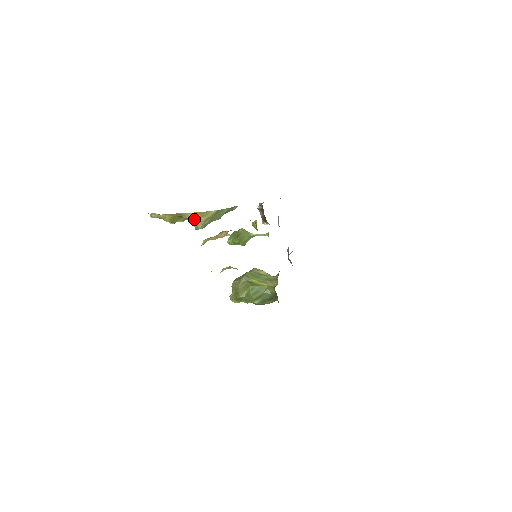
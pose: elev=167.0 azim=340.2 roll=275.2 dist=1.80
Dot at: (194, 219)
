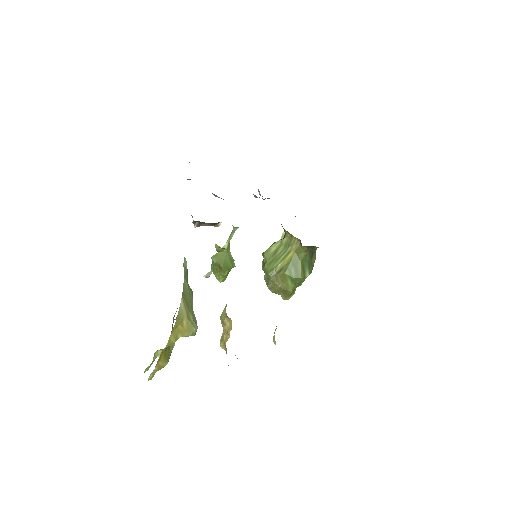
Dot at: (180, 334)
